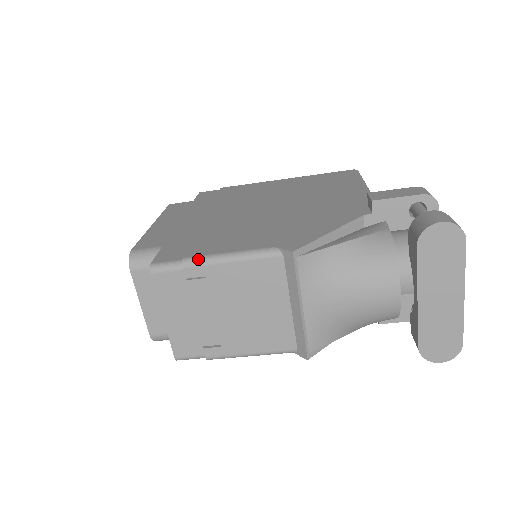
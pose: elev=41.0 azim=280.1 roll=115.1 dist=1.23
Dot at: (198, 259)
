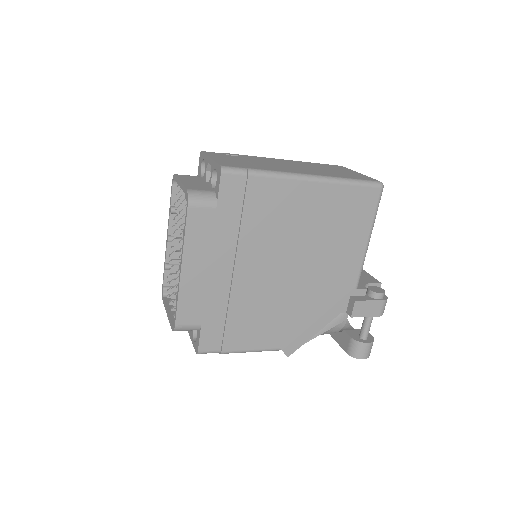
Dot at: occluded
